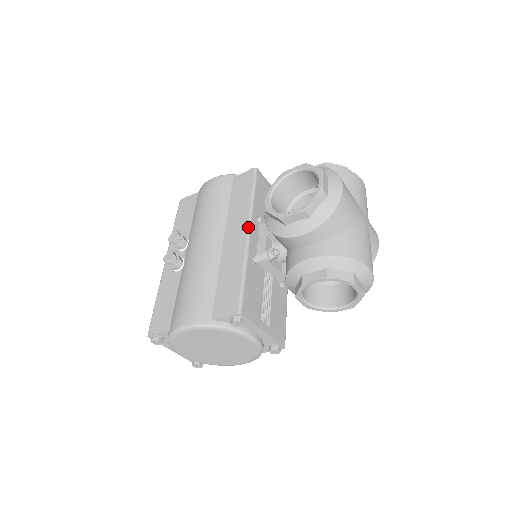
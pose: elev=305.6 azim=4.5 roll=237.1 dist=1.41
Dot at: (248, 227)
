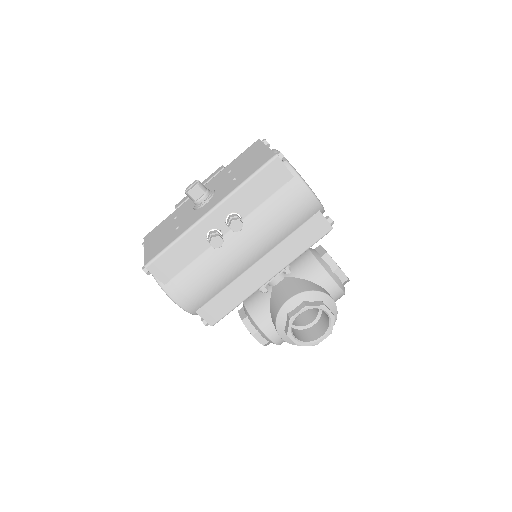
Dot at: occluded
